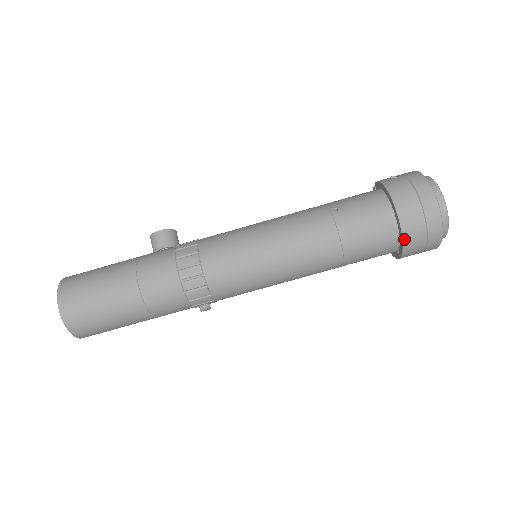
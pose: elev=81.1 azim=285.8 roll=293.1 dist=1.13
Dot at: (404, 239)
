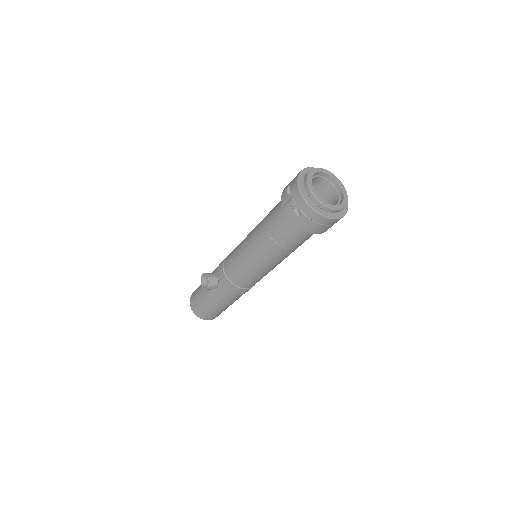
Dot at: occluded
